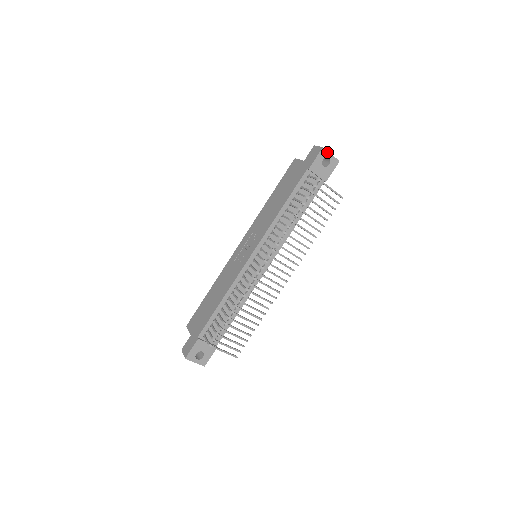
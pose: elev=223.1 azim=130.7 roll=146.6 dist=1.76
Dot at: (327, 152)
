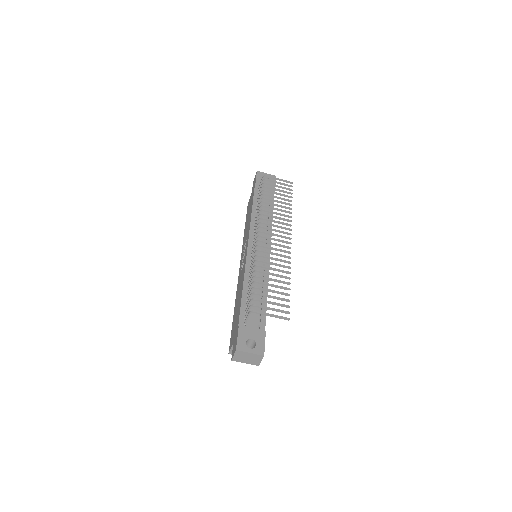
Dot at: (262, 173)
